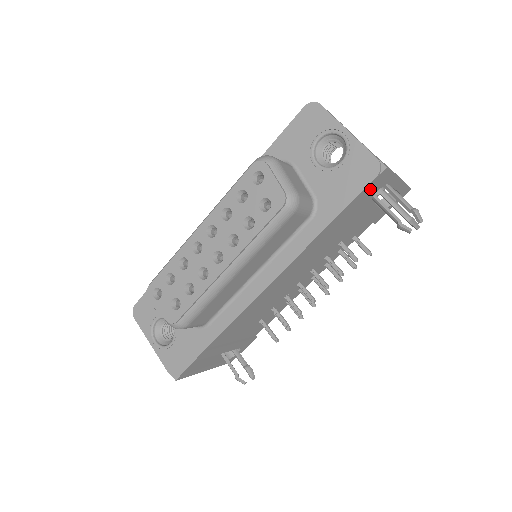
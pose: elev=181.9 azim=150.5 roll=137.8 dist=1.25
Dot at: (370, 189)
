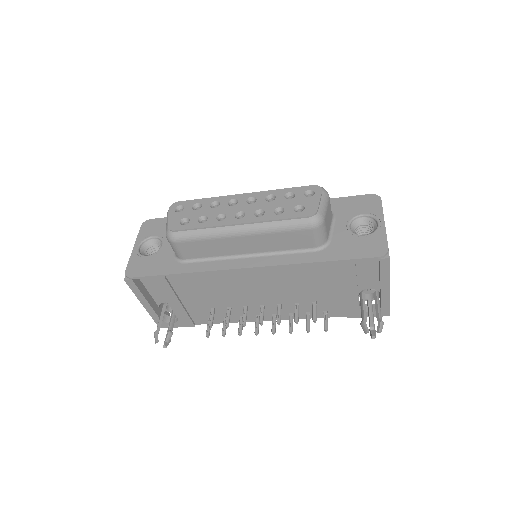
Dot at: (366, 278)
